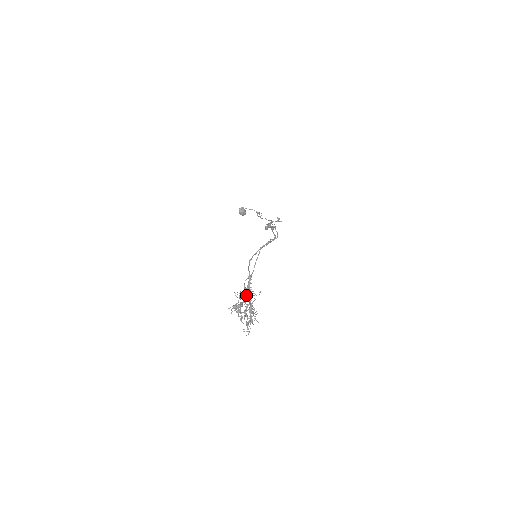
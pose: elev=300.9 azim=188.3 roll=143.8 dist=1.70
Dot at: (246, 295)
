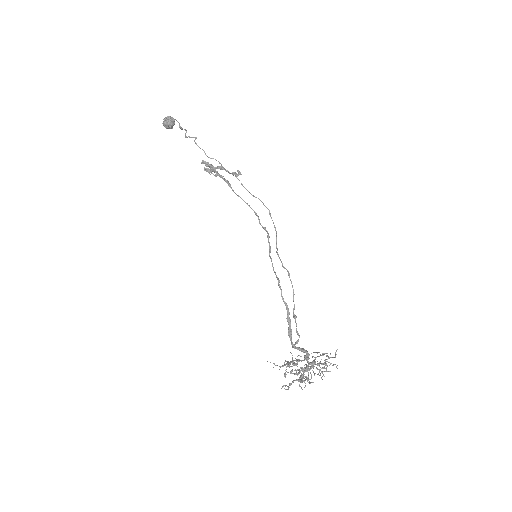
Dot at: (326, 364)
